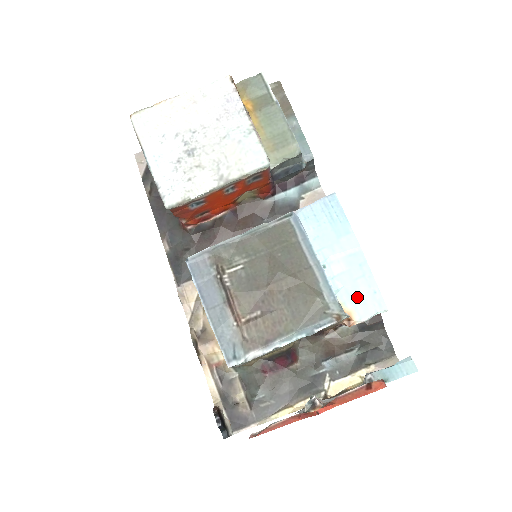
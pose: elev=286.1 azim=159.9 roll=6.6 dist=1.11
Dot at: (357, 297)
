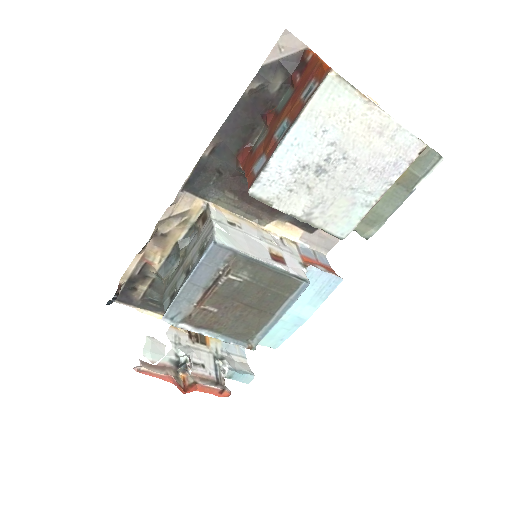
Dot at: (271, 335)
